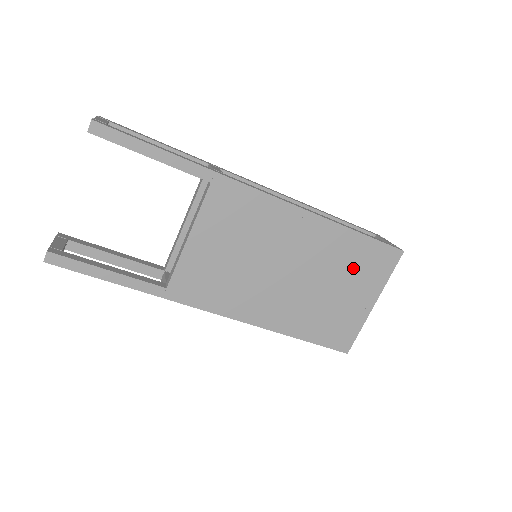
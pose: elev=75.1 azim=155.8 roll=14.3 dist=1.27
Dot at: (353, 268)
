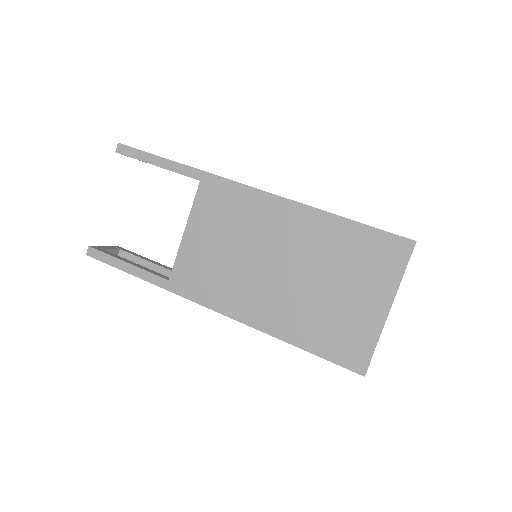
Dot at: (352, 263)
